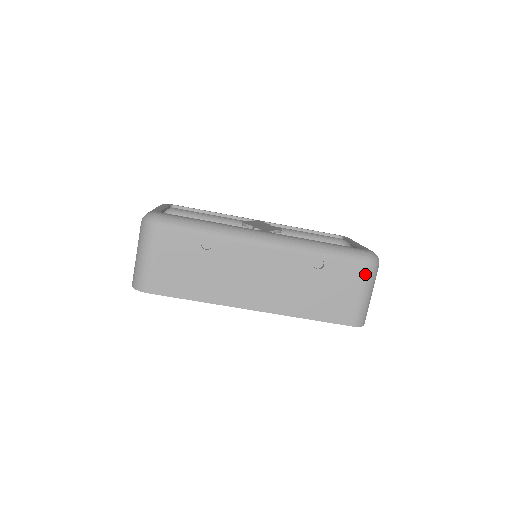
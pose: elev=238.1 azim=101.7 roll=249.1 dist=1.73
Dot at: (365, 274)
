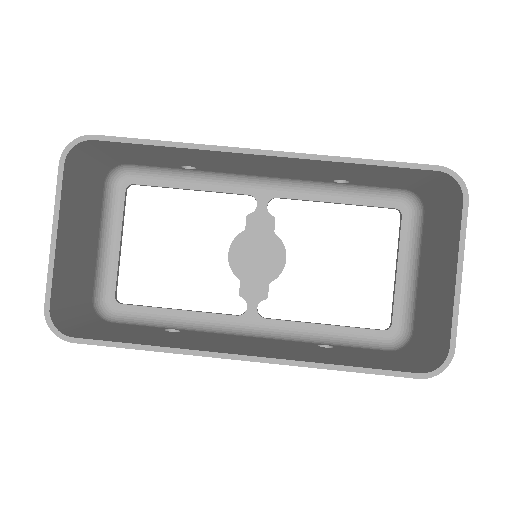
Dot at: occluded
